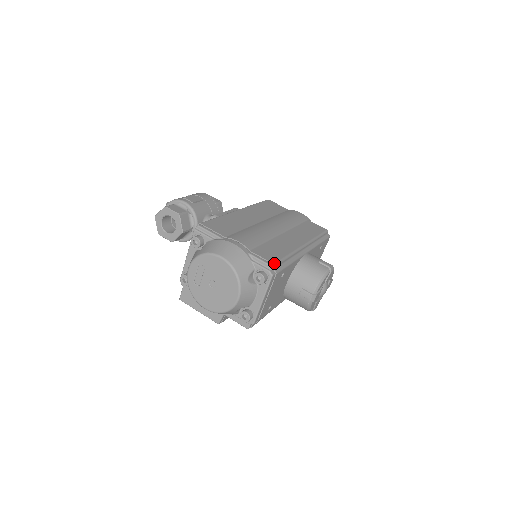
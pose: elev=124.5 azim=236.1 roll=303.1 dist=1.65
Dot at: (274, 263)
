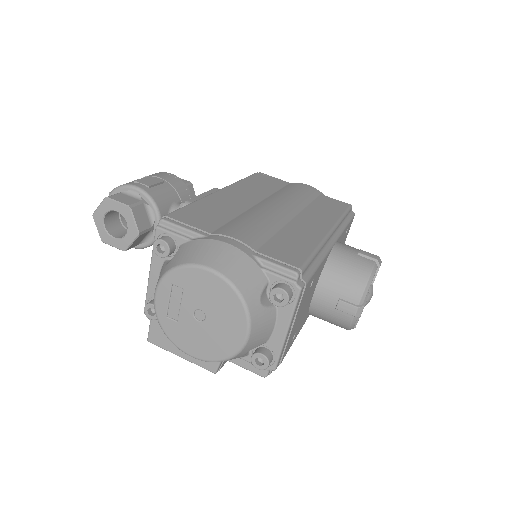
Dot at: (300, 267)
